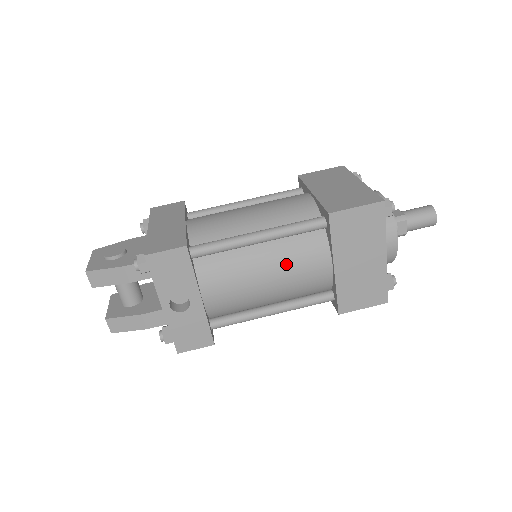
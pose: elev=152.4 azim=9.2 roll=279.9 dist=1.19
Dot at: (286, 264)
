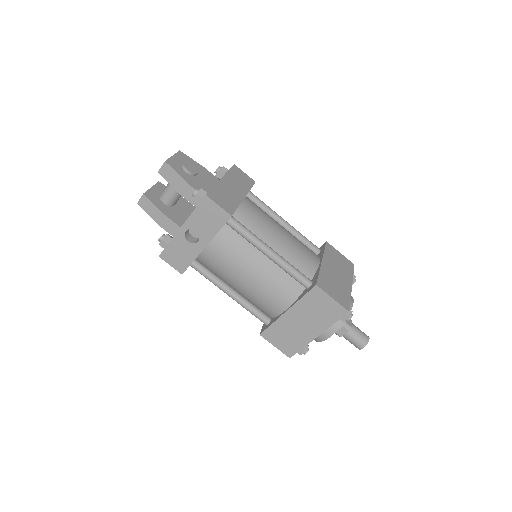
Dot at: (266, 281)
